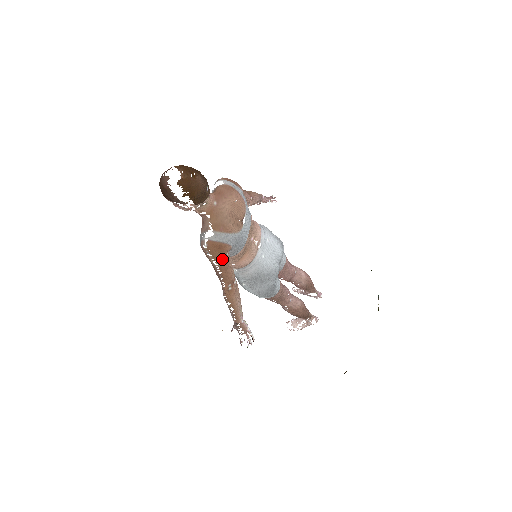
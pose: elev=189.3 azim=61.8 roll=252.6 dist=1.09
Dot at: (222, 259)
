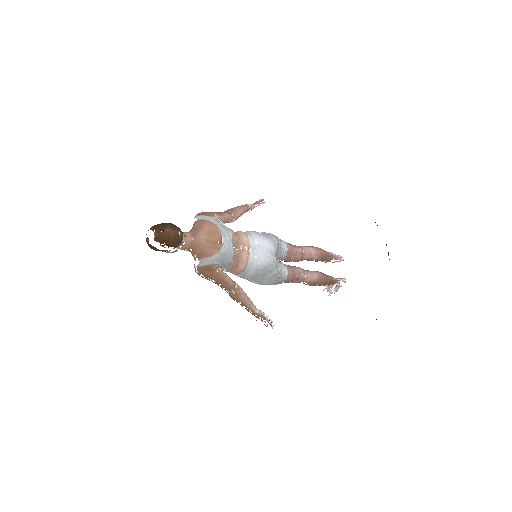
Dot at: (215, 276)
